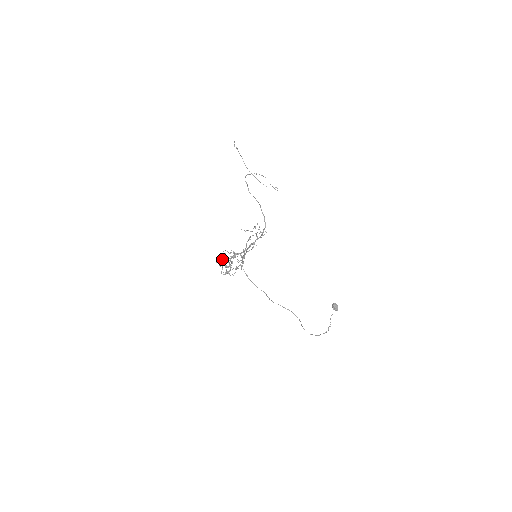
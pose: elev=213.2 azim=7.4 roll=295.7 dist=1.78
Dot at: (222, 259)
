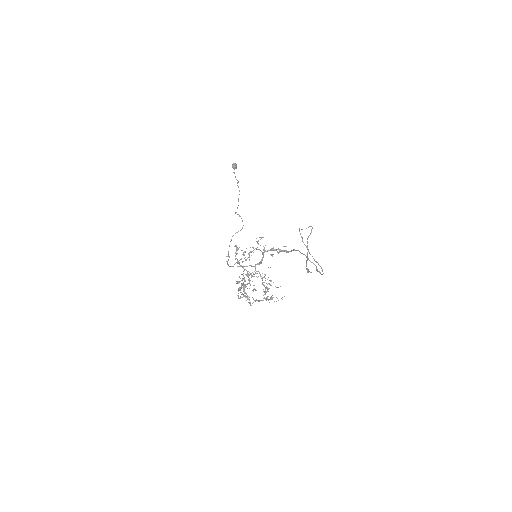
Dot at: occluded
